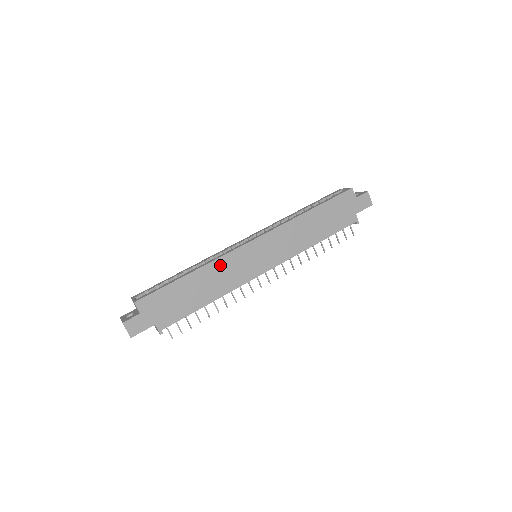
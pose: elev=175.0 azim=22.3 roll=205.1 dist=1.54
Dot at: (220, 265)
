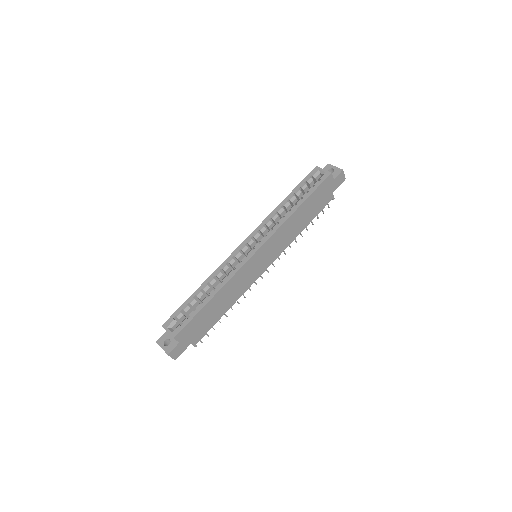
Dot at: (233, 281)
